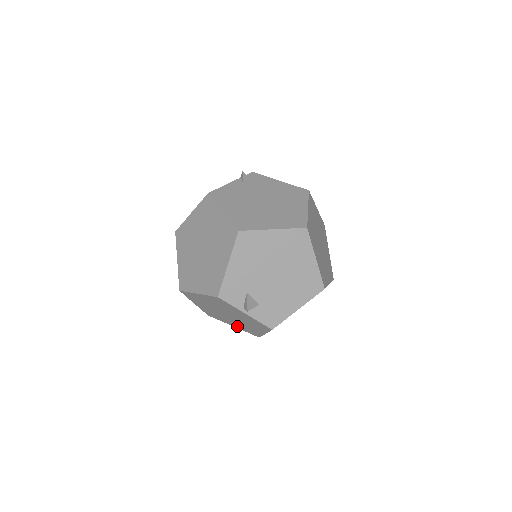
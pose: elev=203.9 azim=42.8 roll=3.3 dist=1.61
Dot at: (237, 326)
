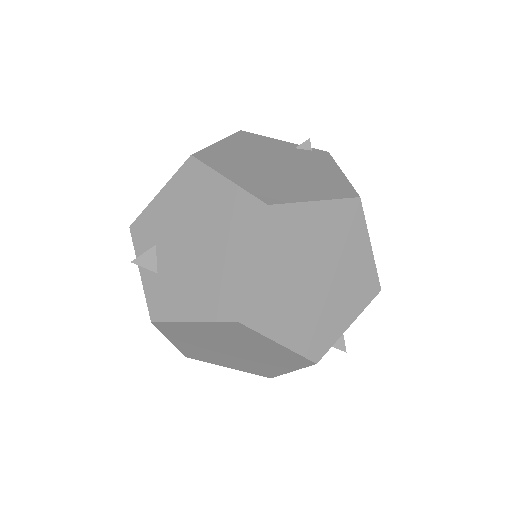
Dot at: occluded
